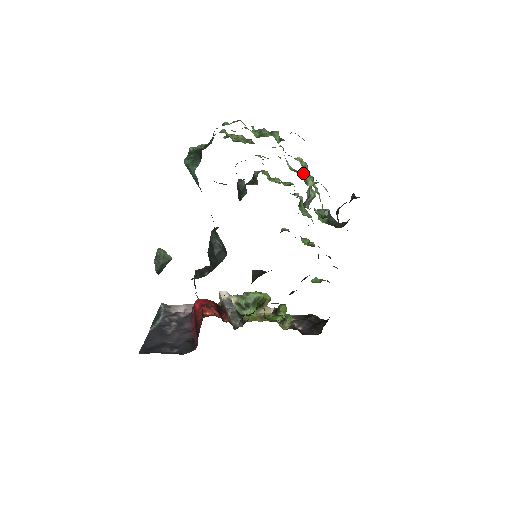
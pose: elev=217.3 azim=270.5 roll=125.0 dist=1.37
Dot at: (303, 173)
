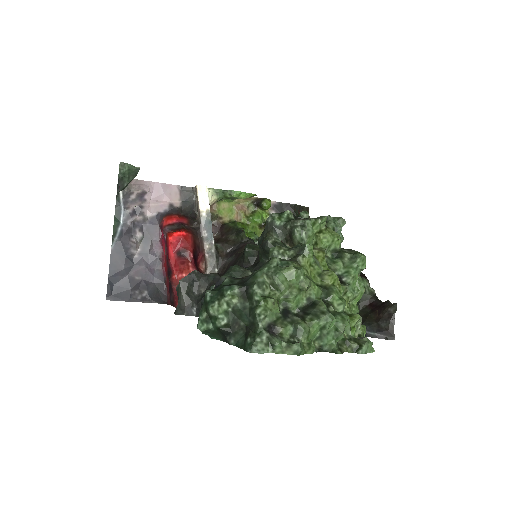
Dot at: (354, 297)
